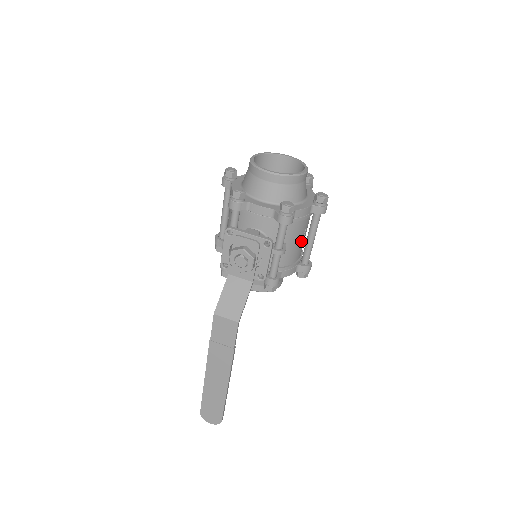
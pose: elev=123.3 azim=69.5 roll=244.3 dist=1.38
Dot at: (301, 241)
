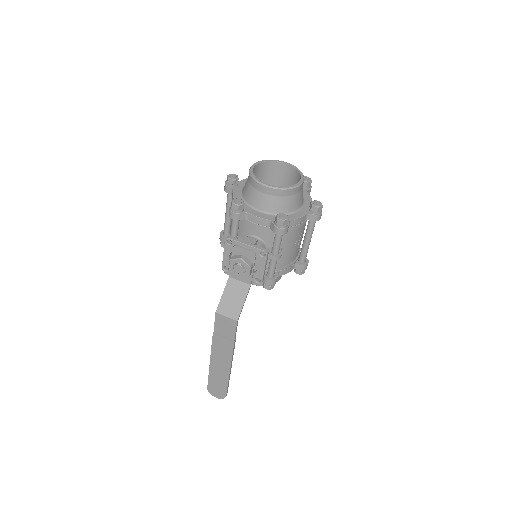
Dot at: (297, 244)
